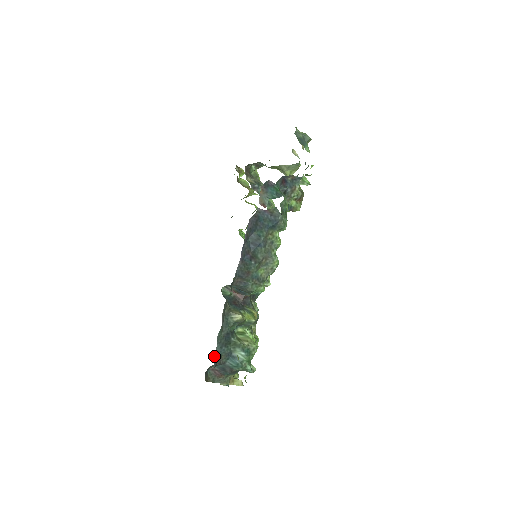
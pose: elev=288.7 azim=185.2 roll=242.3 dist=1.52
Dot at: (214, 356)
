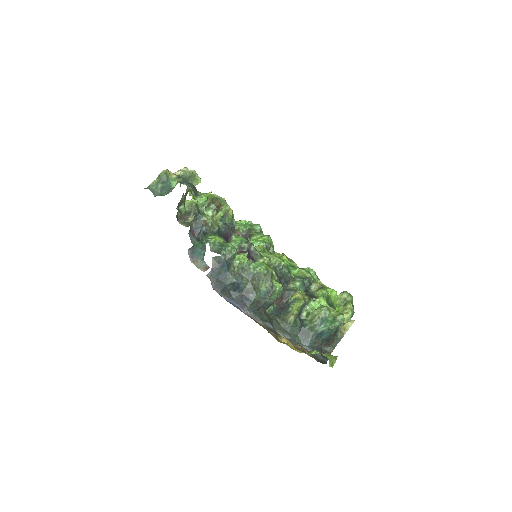
Dot at: occluded
